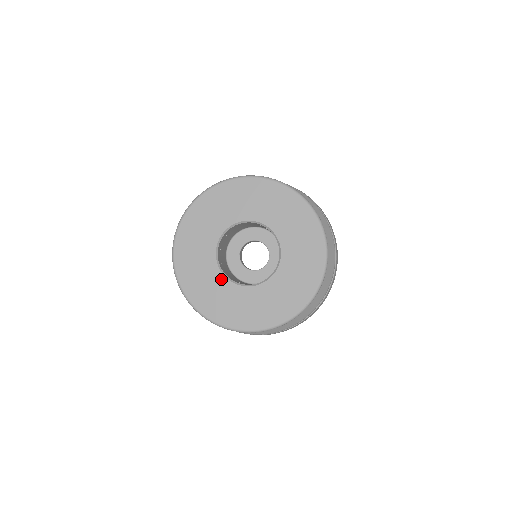
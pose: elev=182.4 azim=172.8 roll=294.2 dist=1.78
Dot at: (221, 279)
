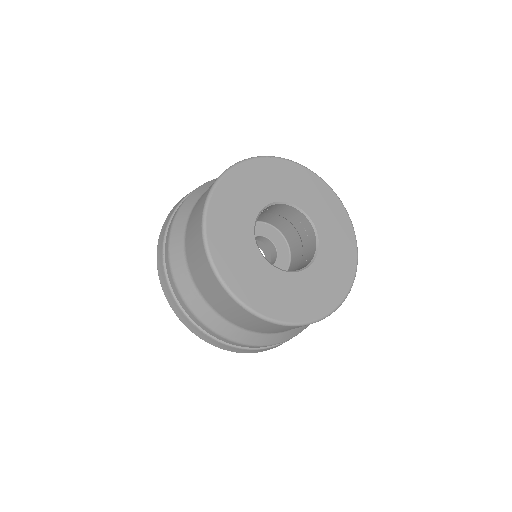
Dot at: (250, 235)
